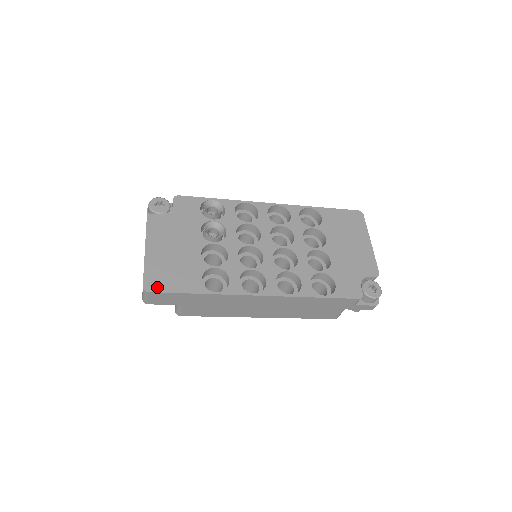
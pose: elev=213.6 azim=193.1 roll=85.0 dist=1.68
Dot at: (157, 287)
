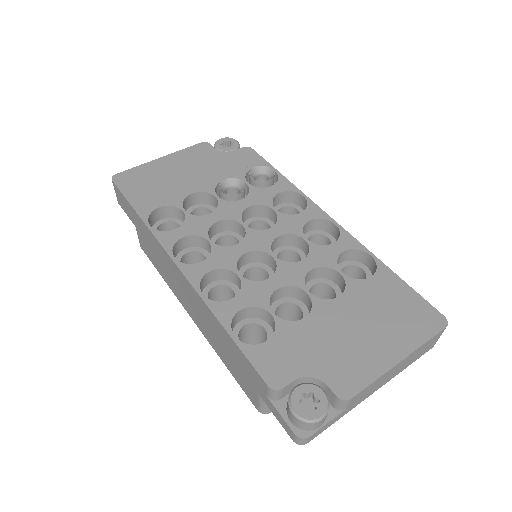
Dot at: (122, 182)
